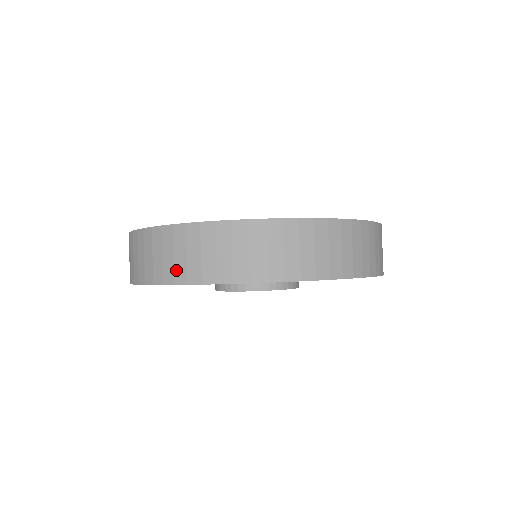
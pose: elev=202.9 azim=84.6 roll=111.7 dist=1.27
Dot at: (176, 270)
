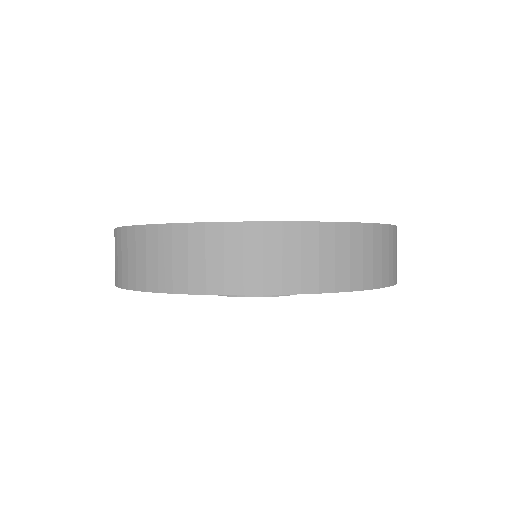
Dot at: (148, 276)
